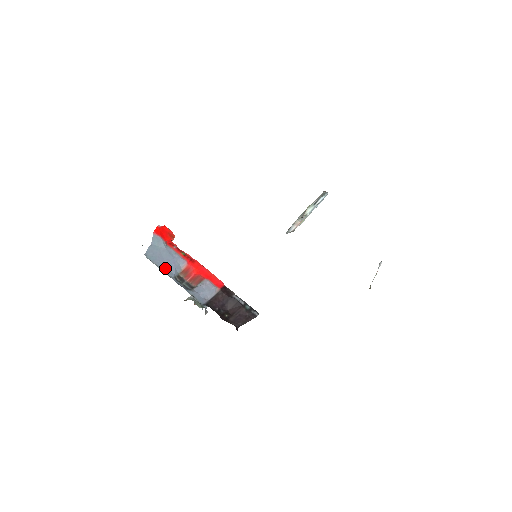
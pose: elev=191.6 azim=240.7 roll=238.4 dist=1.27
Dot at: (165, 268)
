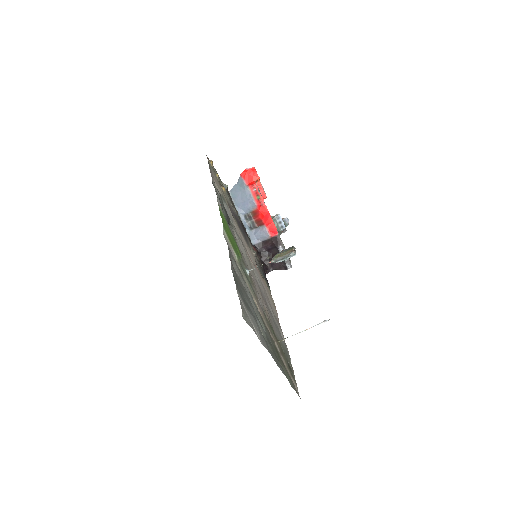
Dot at: (240, 206)
